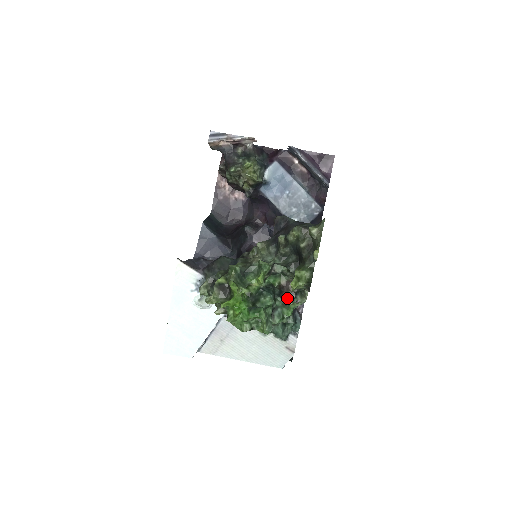
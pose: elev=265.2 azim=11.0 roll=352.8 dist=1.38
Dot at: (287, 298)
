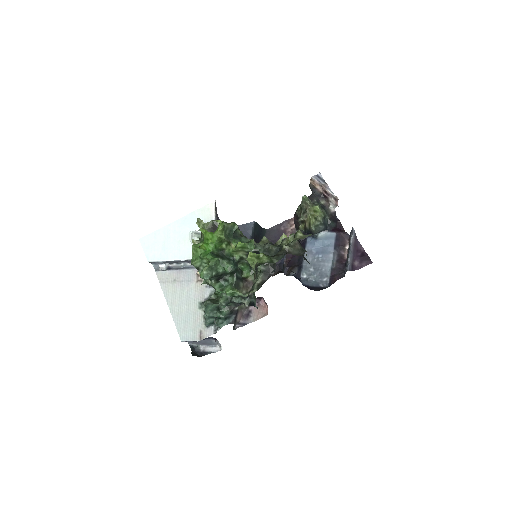
Dot at: (240, 289)
